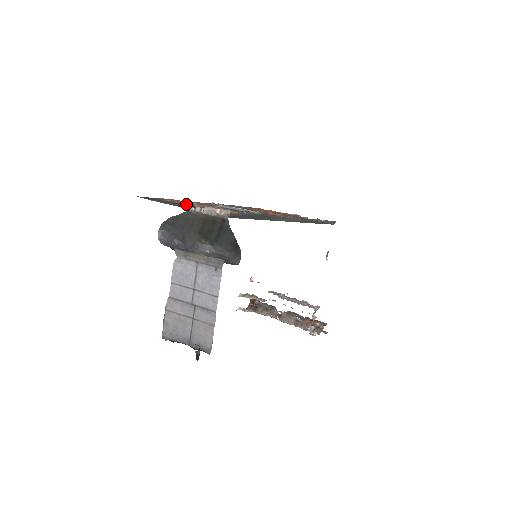
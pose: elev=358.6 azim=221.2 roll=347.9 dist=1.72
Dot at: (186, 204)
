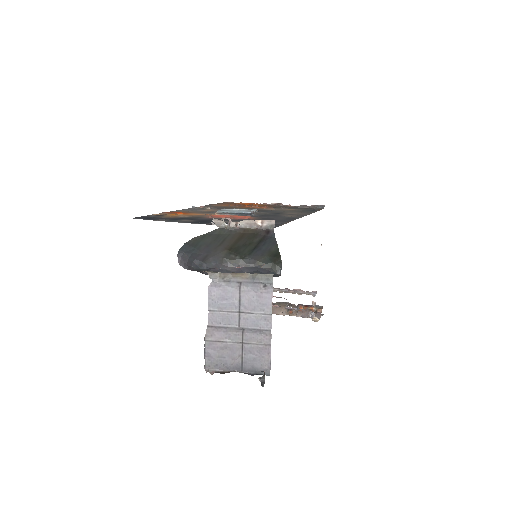
Dot at: (216, 220)
